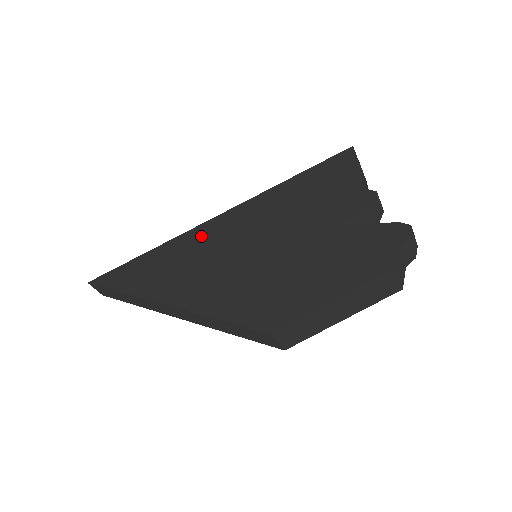
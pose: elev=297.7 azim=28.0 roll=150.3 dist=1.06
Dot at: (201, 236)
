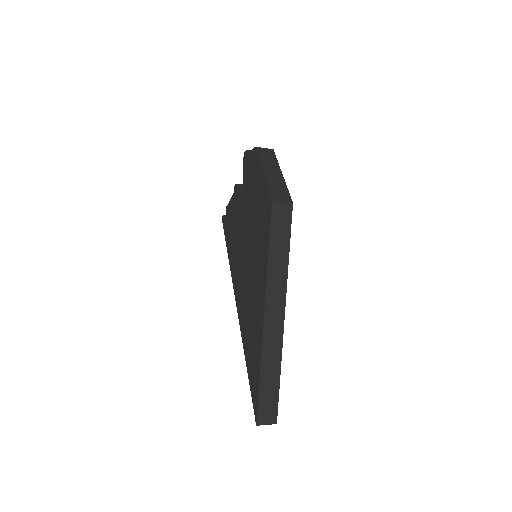
Dot at: (241, 307)
